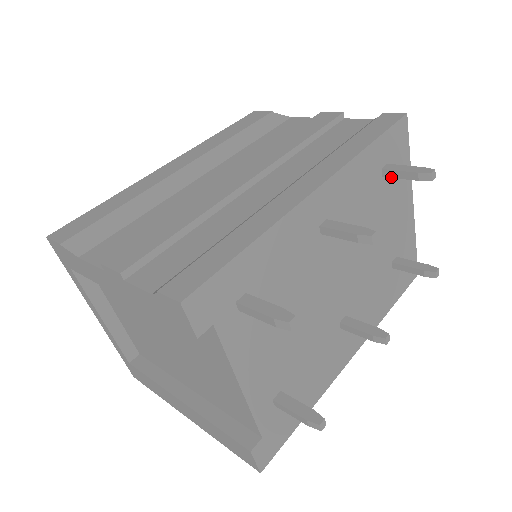
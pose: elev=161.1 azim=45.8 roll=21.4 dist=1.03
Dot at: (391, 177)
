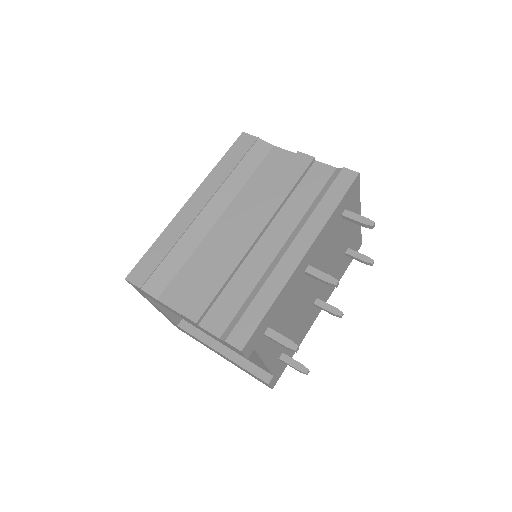
Dot at: occluded
